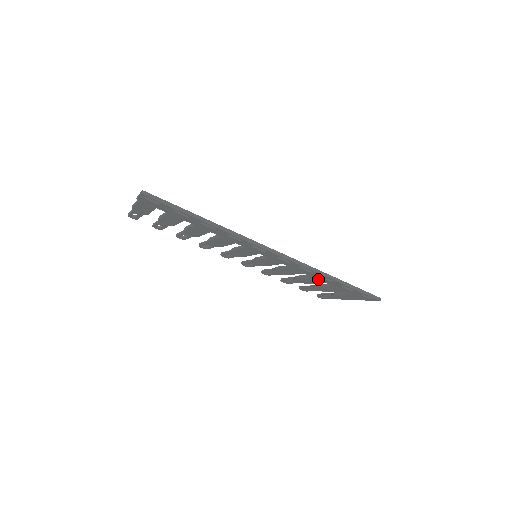
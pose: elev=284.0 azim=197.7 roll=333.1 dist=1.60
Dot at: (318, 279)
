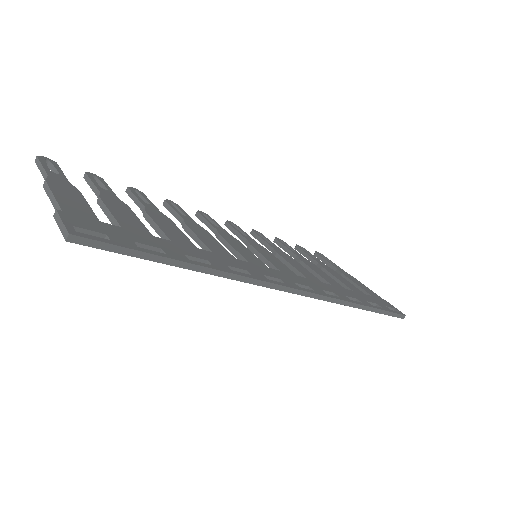
Dot at: occluded
